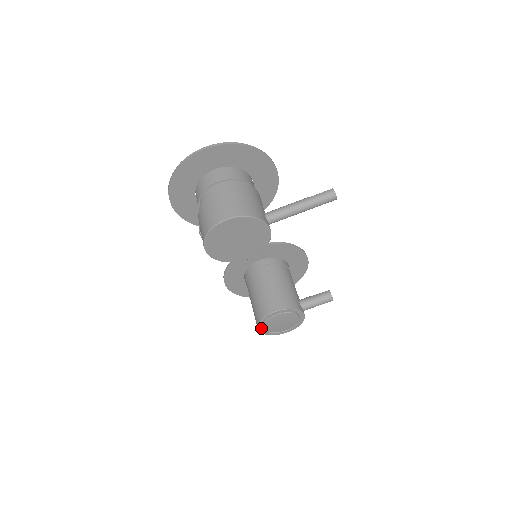
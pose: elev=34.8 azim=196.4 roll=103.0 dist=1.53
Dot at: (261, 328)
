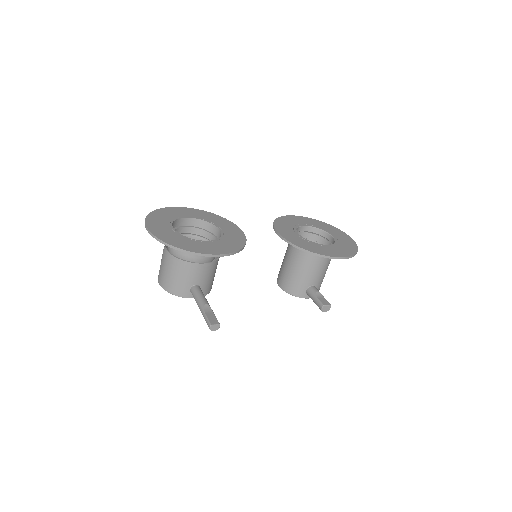
Dot at: occluded
